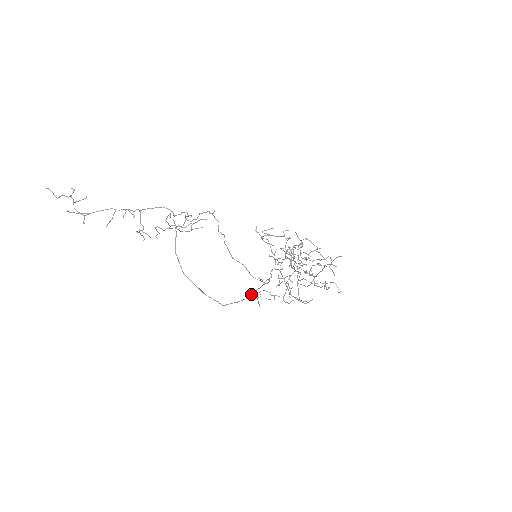
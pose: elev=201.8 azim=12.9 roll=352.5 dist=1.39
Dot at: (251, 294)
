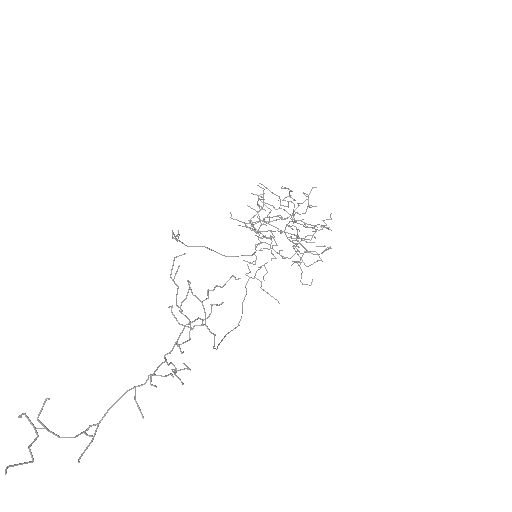
Dot at: (246, 284)
